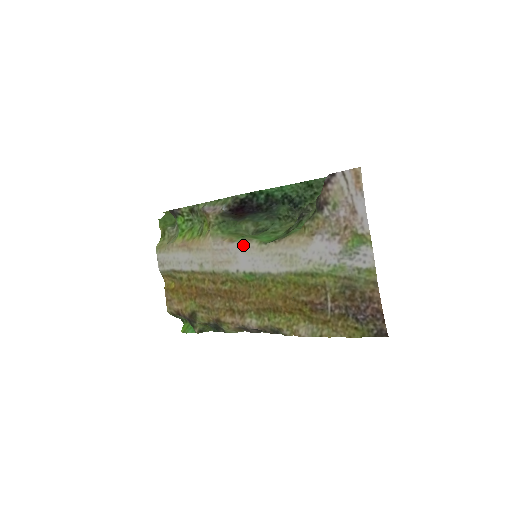
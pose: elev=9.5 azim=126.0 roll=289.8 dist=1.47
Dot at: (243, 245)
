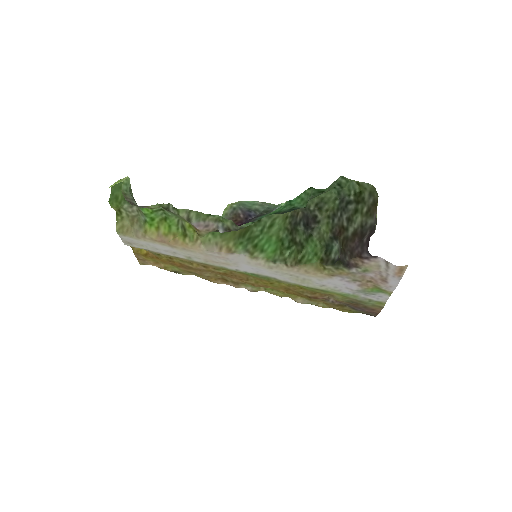
Dot at: (247, 260)
